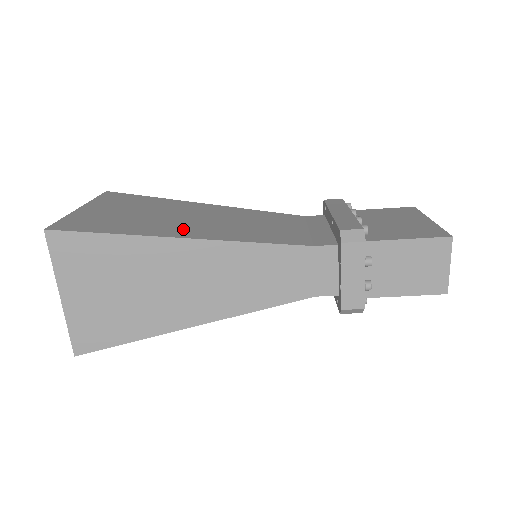
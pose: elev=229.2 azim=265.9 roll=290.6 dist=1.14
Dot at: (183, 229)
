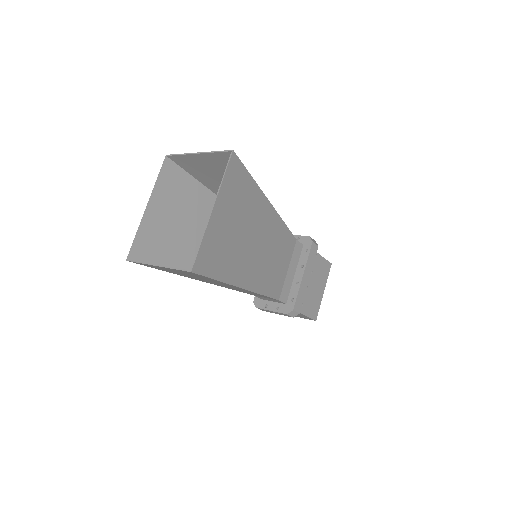
Dot at: (246, 271)
